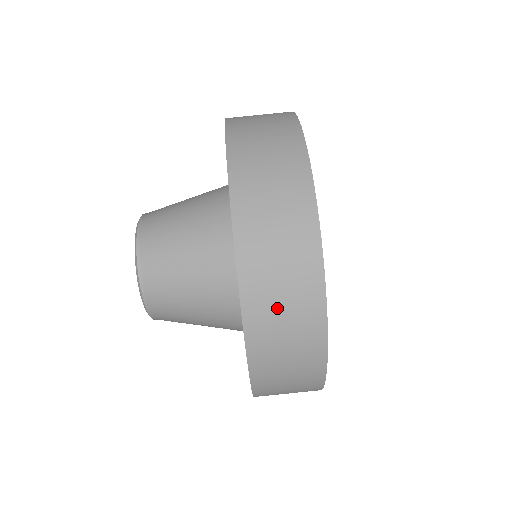
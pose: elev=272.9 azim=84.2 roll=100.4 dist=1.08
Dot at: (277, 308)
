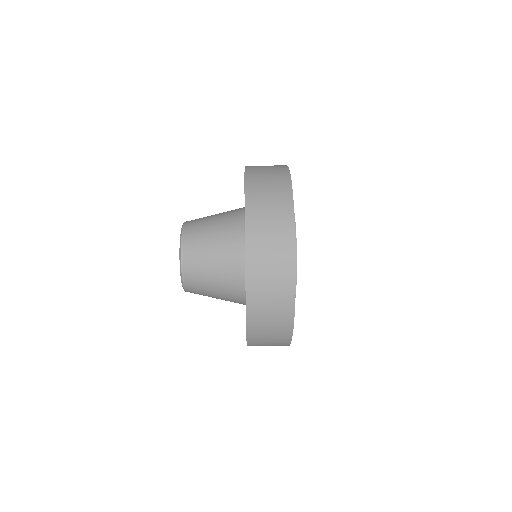
Dot at: (264, 177)
